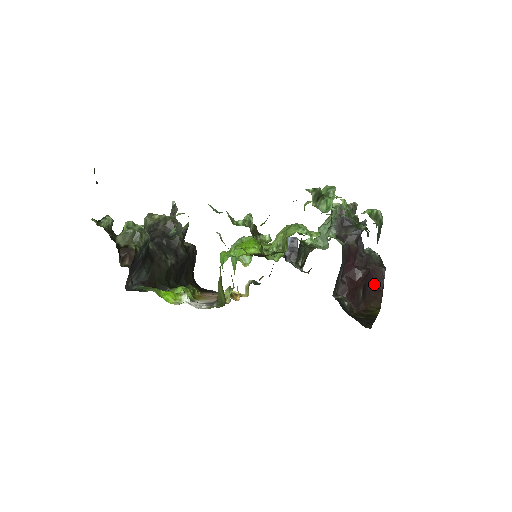
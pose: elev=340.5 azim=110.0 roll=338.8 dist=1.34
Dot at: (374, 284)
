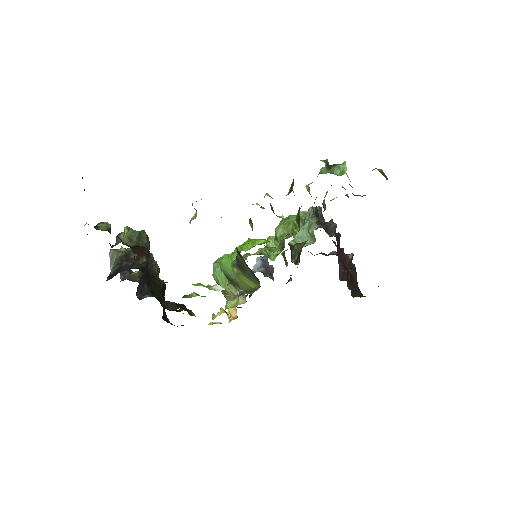
Dot at: (351, 277)
